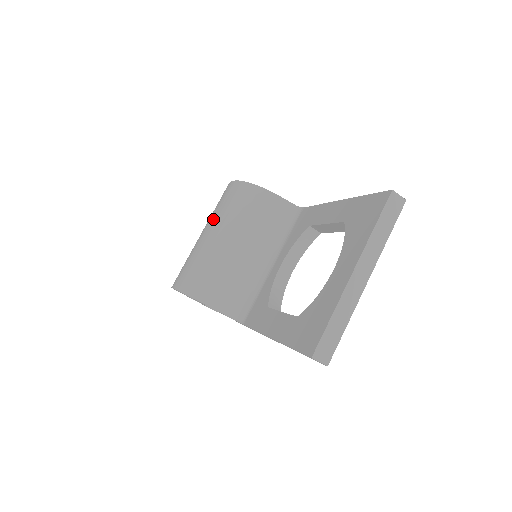
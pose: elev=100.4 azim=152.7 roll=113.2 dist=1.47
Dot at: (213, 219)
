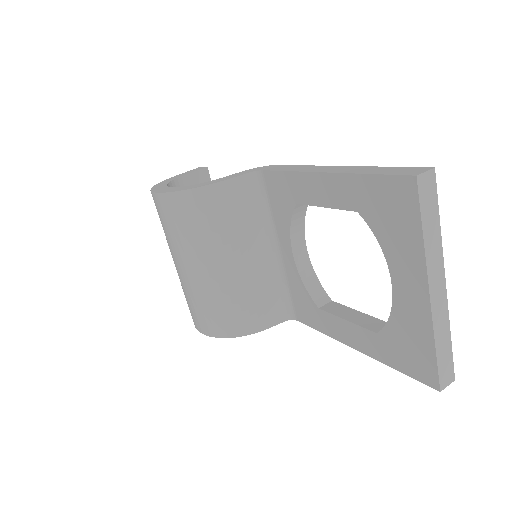
Dot at: (177, 250)
